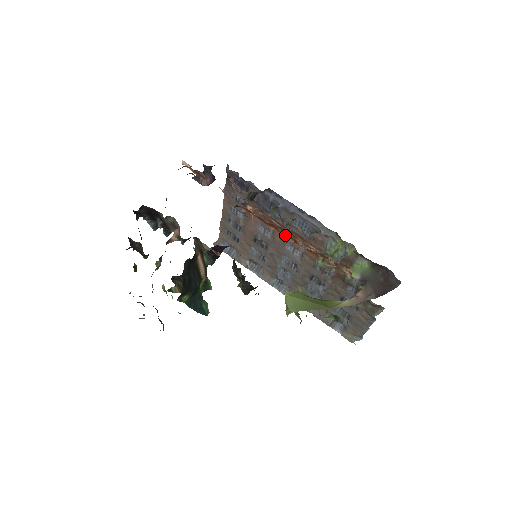
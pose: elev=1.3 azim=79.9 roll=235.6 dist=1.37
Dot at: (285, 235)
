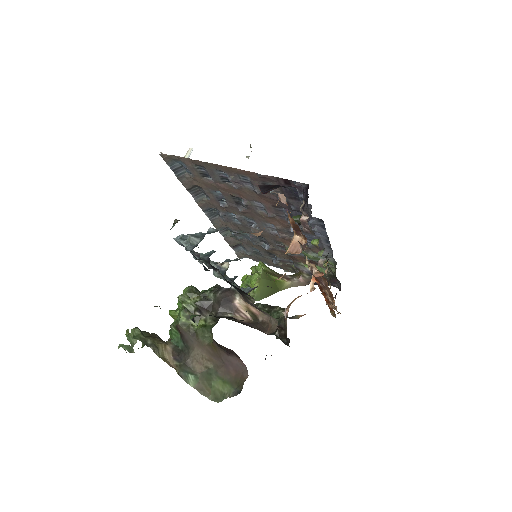
Dot at: (325, 297)
